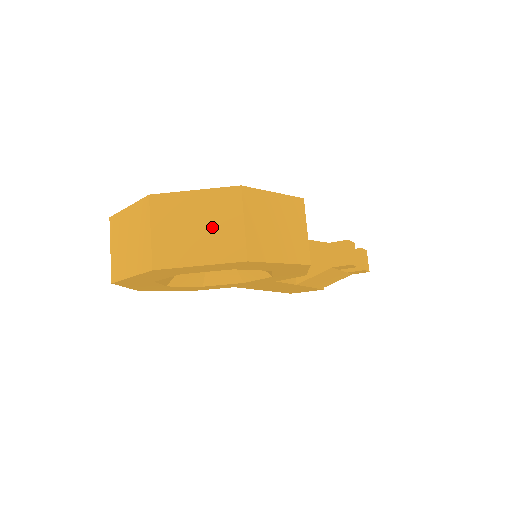
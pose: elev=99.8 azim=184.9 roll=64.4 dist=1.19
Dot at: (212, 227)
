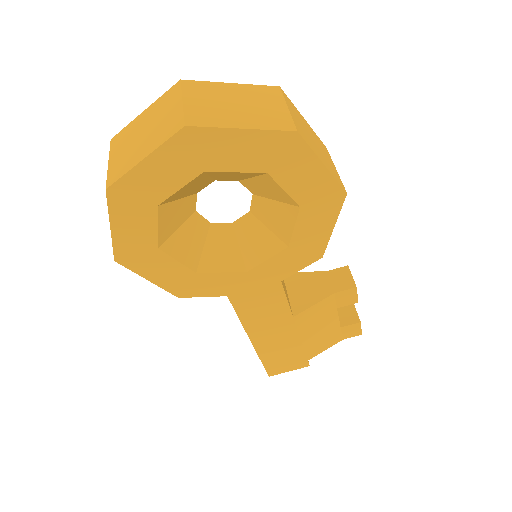
Dot at: (253, 106)
